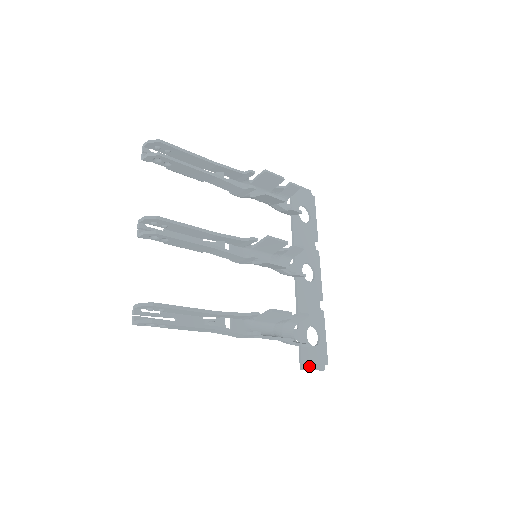
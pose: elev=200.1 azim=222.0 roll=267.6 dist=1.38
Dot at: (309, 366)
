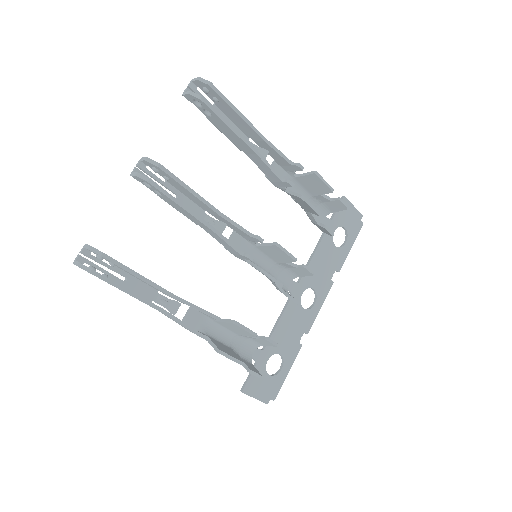
Dot at: (252, 392)
